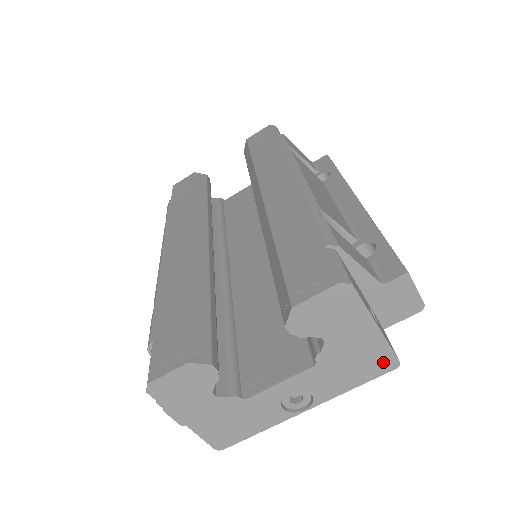
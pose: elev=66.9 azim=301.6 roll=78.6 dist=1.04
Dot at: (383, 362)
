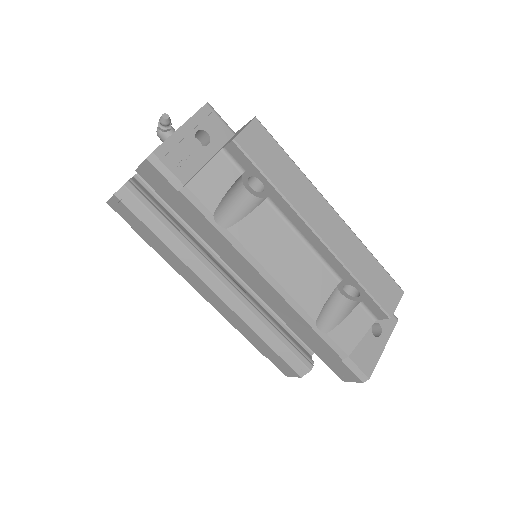
Dot at: occluded
